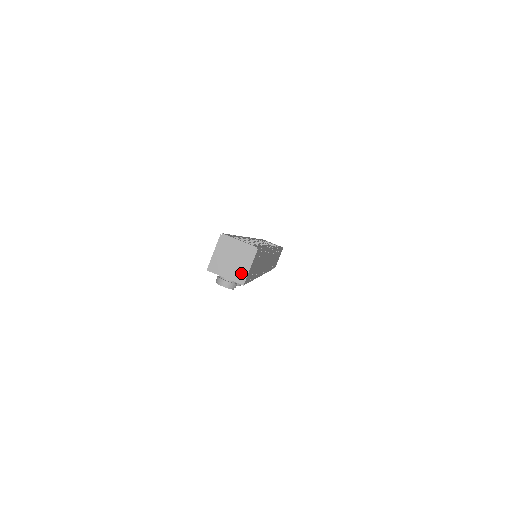
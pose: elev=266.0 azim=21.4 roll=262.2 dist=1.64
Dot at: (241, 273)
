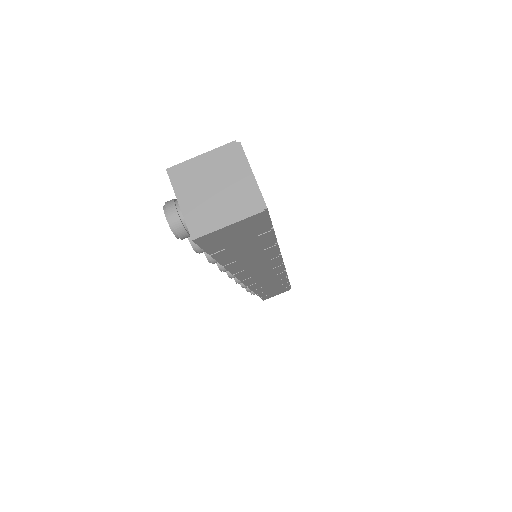
Dot at: (207, 220)
